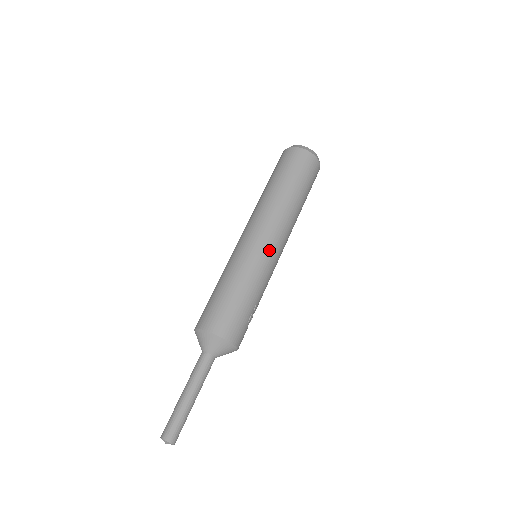
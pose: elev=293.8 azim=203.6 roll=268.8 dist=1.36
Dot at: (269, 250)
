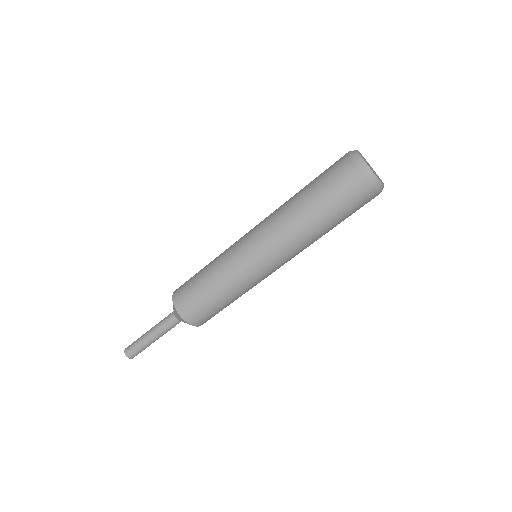
Dot at: occluded
